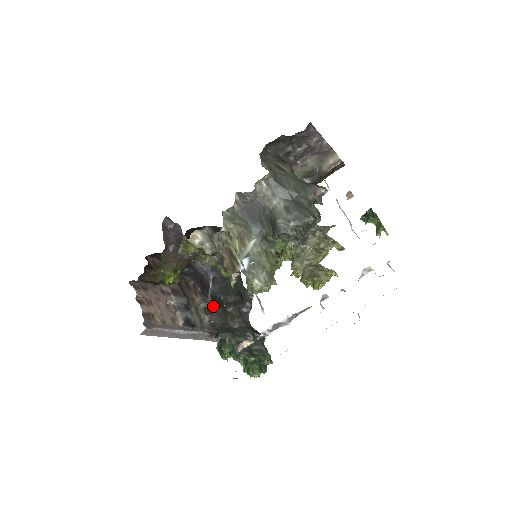
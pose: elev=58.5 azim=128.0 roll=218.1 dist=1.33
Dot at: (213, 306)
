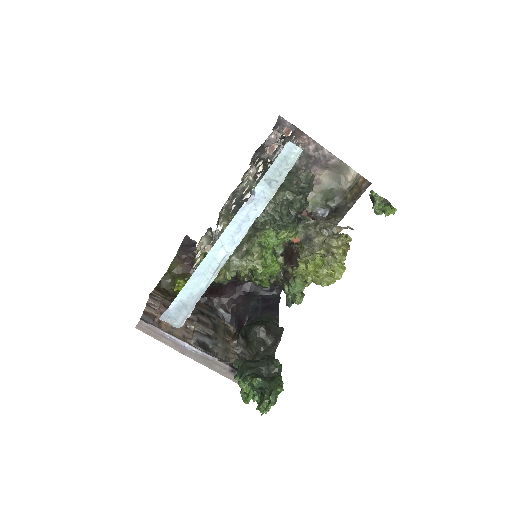
Dot at: (245, 347)
